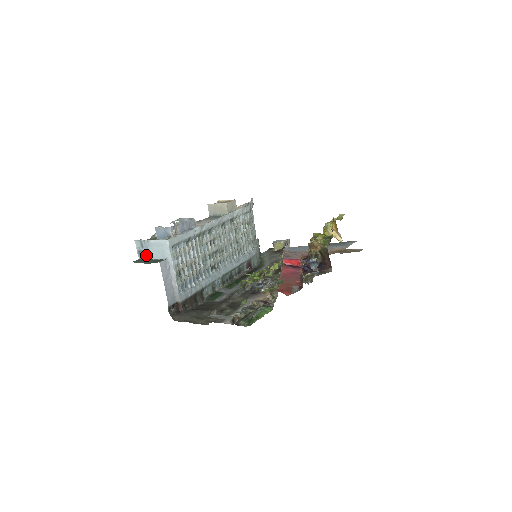
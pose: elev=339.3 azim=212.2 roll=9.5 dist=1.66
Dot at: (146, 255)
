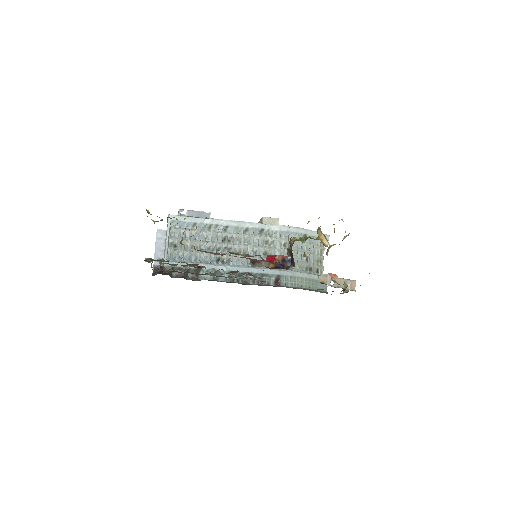
Dot at: occluded
